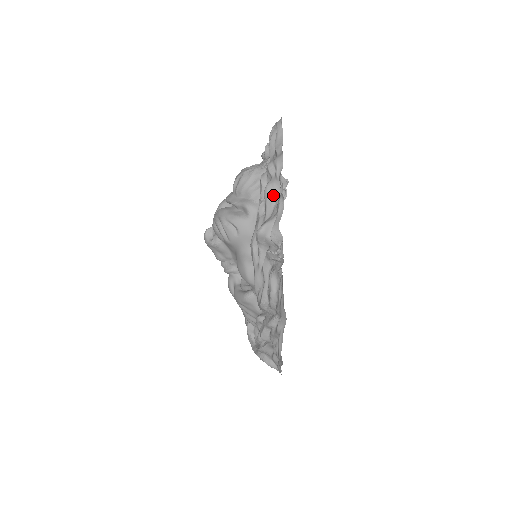
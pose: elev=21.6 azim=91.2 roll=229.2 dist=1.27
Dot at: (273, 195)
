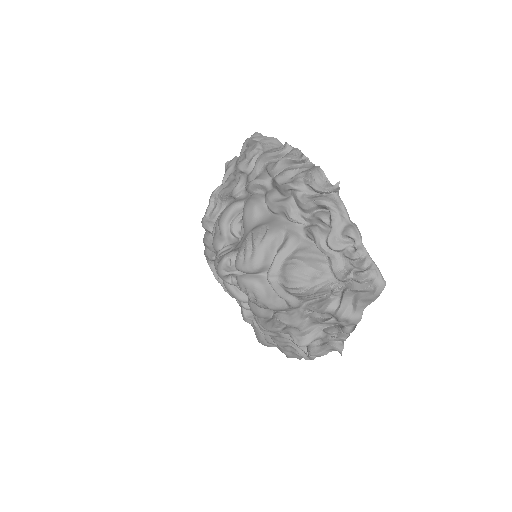
Dot at: occluded
